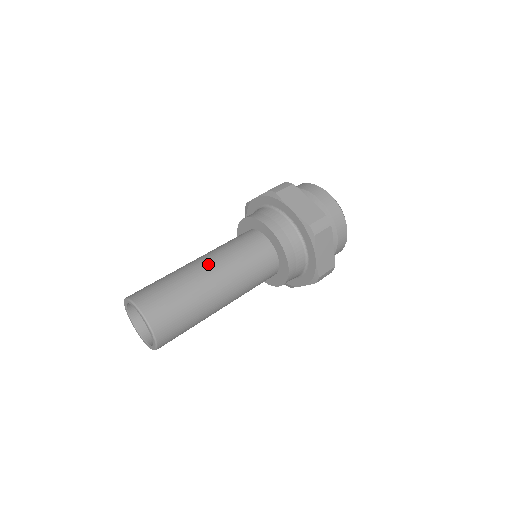
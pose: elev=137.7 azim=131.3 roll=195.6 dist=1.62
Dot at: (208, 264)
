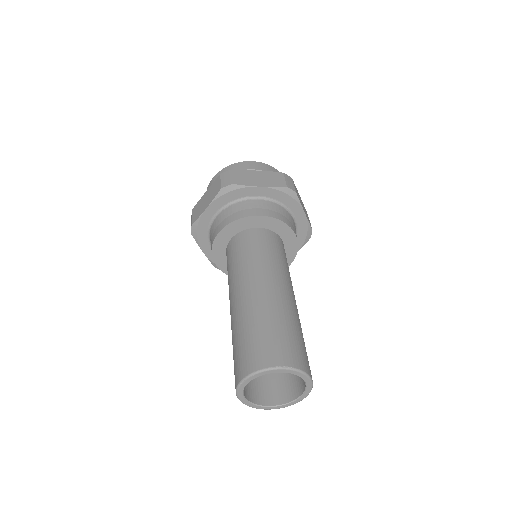
Dot at: (291, 291)
